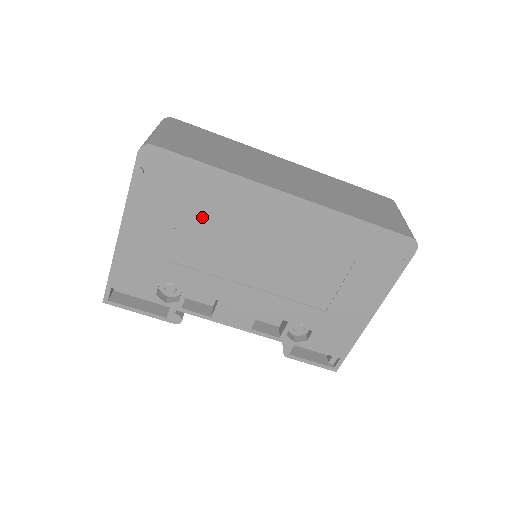
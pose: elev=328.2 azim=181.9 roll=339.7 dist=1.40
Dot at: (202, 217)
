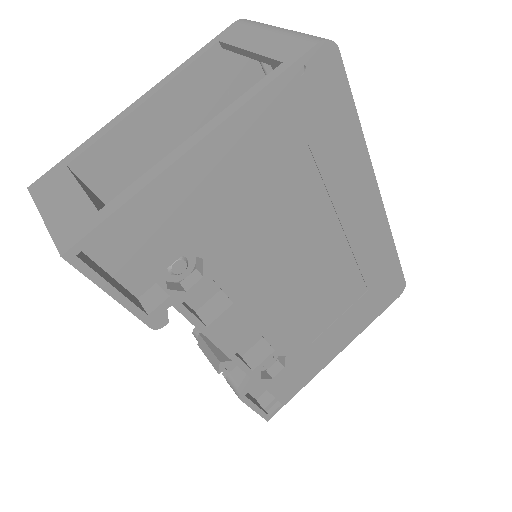
Dot at: (304, 179)
